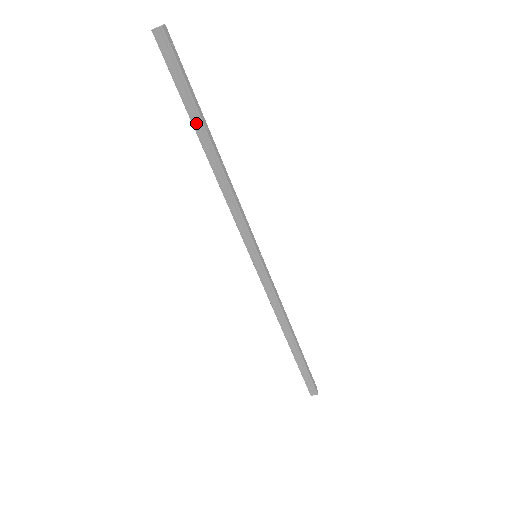
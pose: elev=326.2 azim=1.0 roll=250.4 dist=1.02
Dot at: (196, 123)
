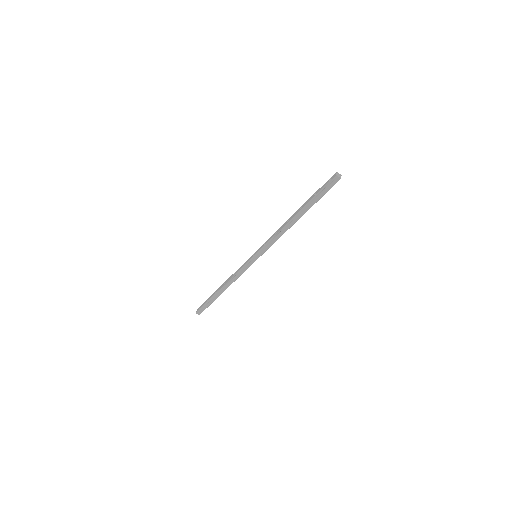
Dot at: (306, 207)
